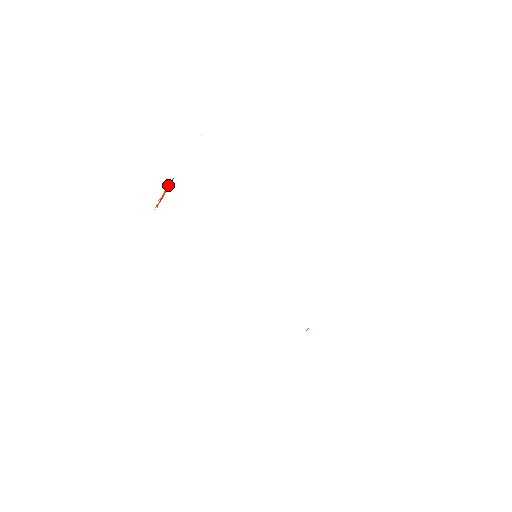
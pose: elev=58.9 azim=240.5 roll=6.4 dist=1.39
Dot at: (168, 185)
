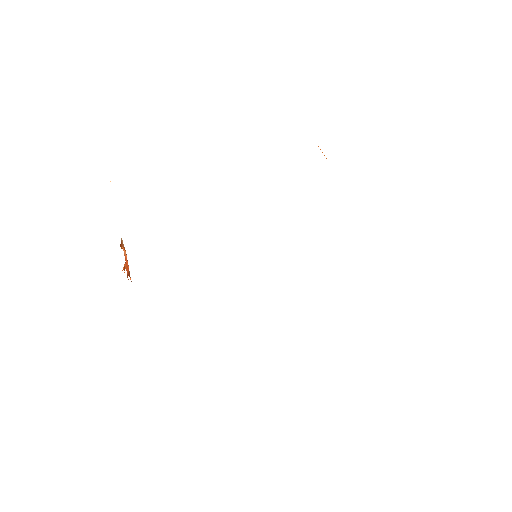
Dot at: (123, 249)
